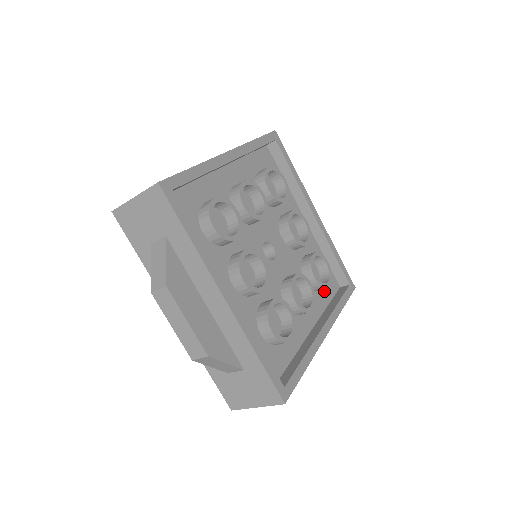
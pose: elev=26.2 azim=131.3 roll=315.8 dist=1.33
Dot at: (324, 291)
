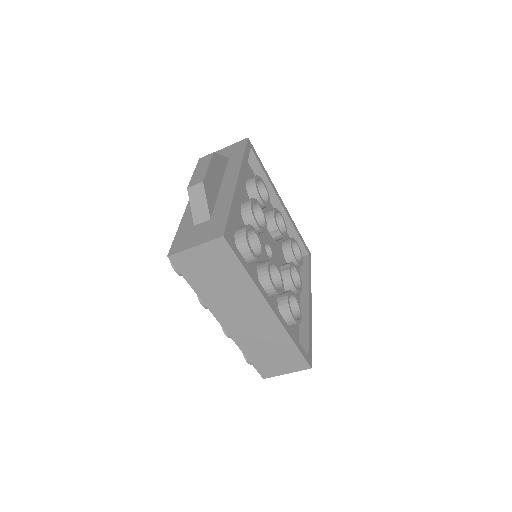
Dot at: occluded
